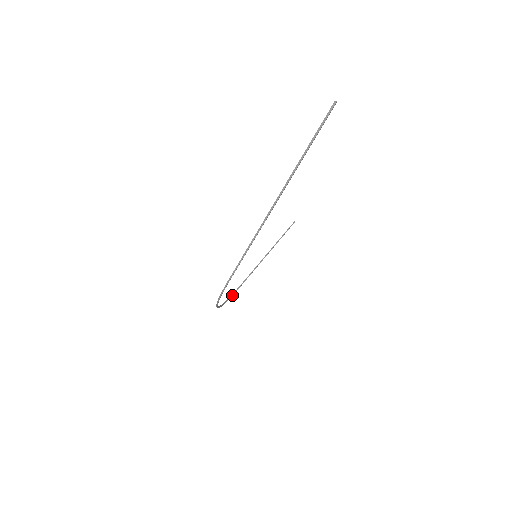
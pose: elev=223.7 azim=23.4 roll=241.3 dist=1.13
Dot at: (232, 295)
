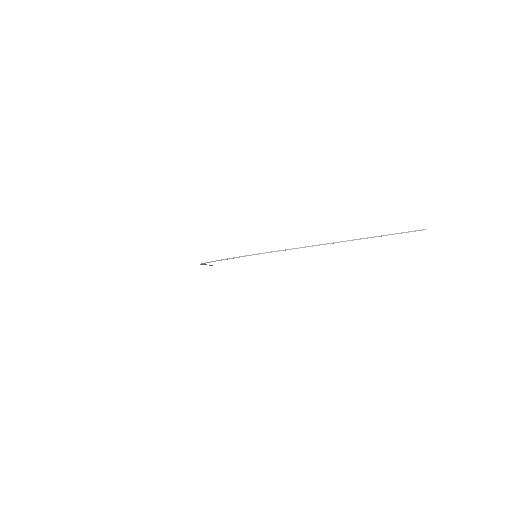
Dot at: occluded
